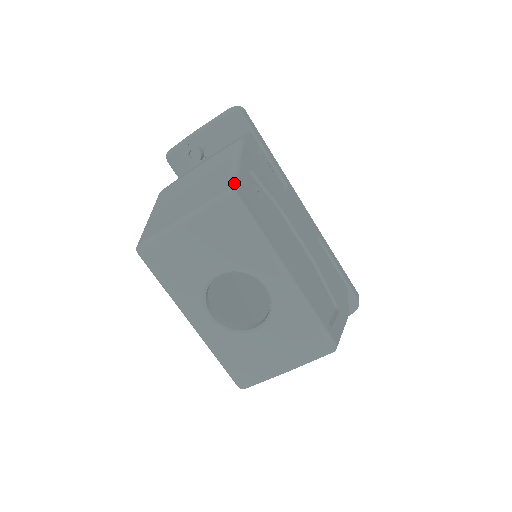
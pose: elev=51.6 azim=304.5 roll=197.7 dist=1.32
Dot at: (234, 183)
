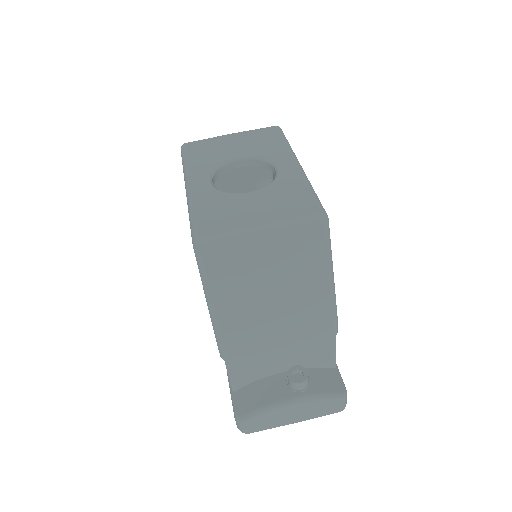
Dot at: occluded
